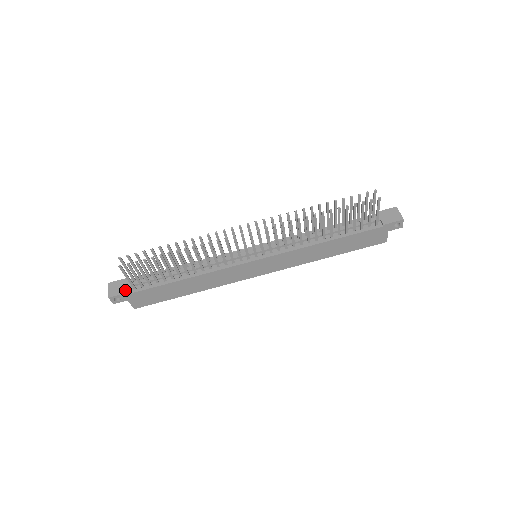
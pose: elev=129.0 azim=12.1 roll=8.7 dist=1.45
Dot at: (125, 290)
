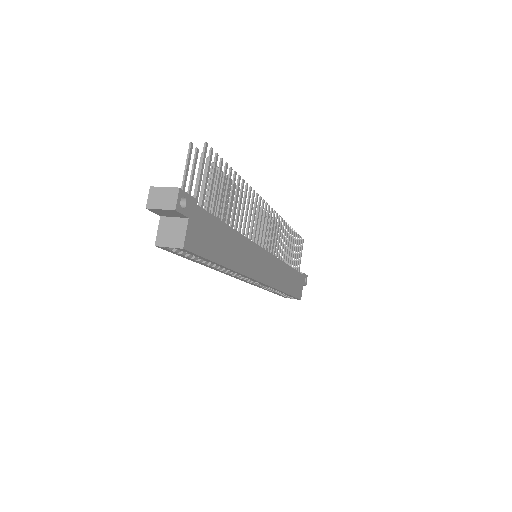
Dot at: occluded
